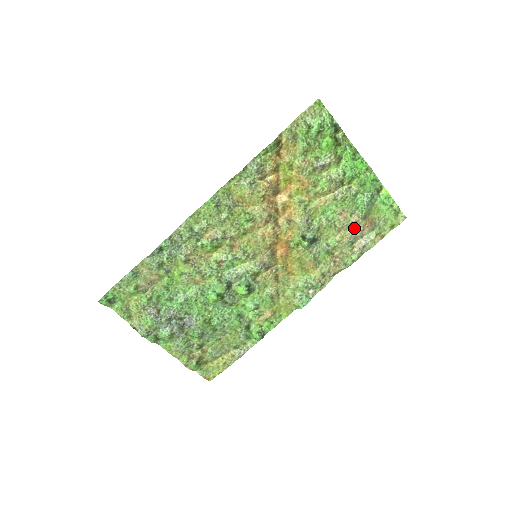
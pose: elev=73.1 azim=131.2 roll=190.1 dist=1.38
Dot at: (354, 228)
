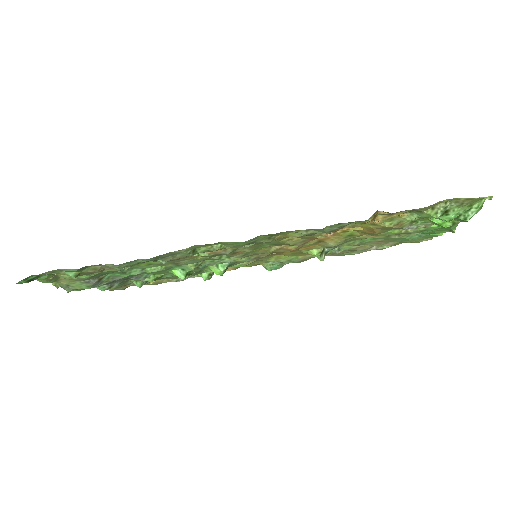
Dot at: occluded
